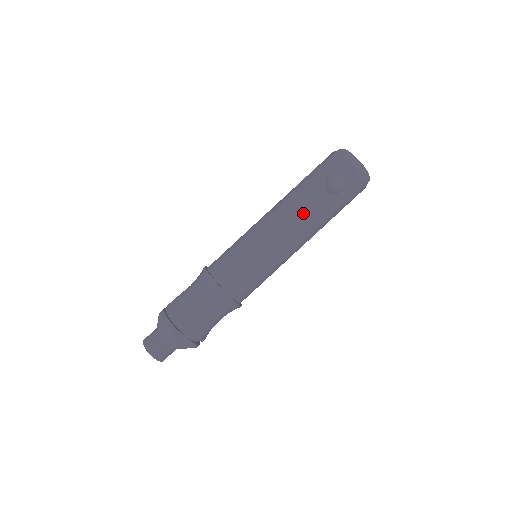
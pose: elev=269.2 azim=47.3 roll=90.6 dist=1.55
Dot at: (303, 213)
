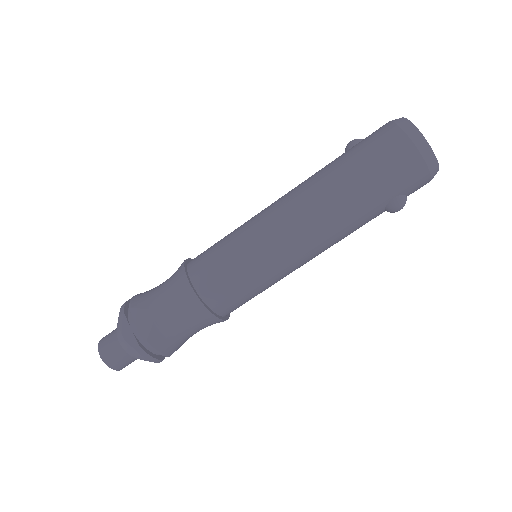
Dot at: (345, 236)
